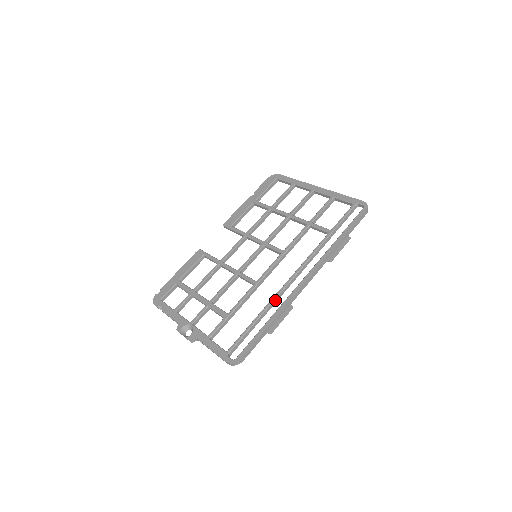
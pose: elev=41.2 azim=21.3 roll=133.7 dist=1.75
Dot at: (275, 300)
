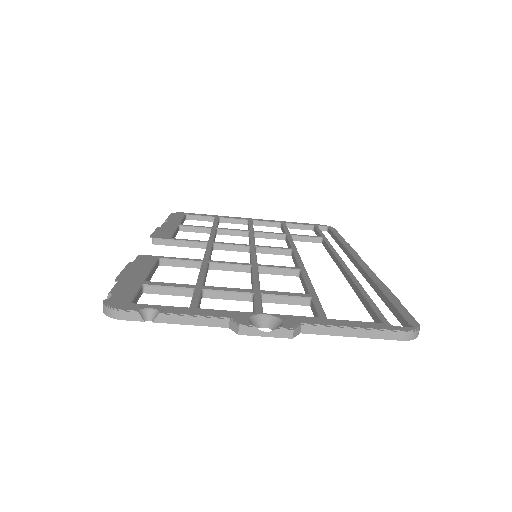
Dot at: occluded
